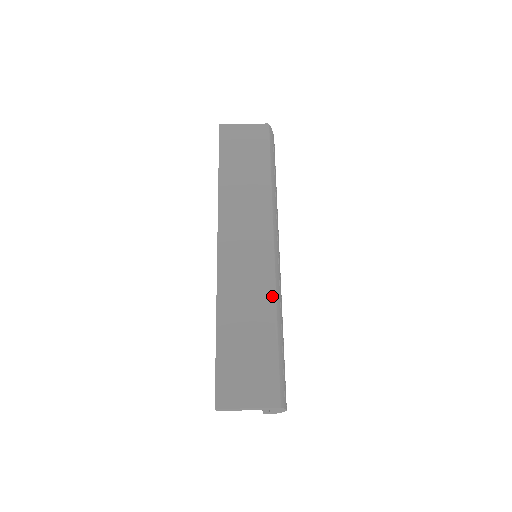
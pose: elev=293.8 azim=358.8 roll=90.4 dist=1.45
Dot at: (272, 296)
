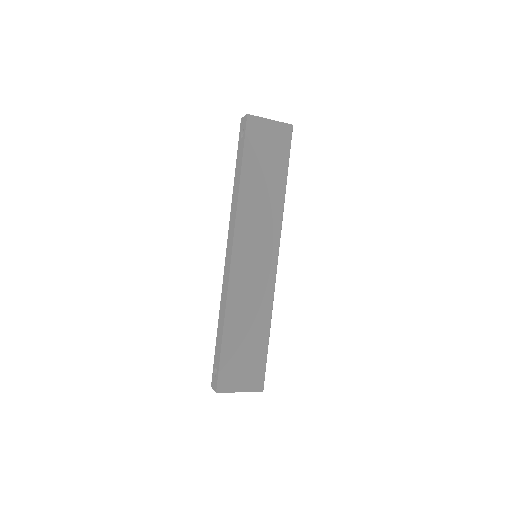
Dot at: (270, 304)
